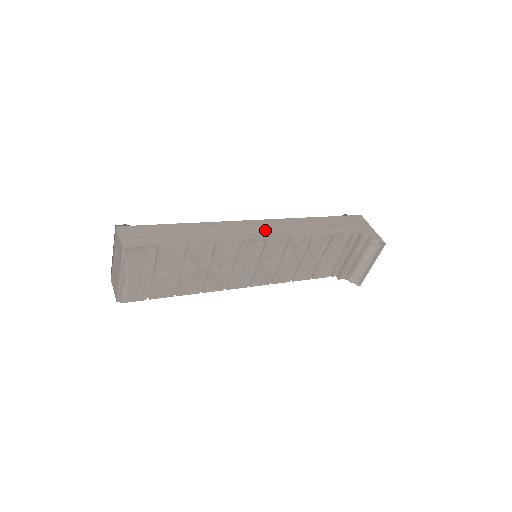
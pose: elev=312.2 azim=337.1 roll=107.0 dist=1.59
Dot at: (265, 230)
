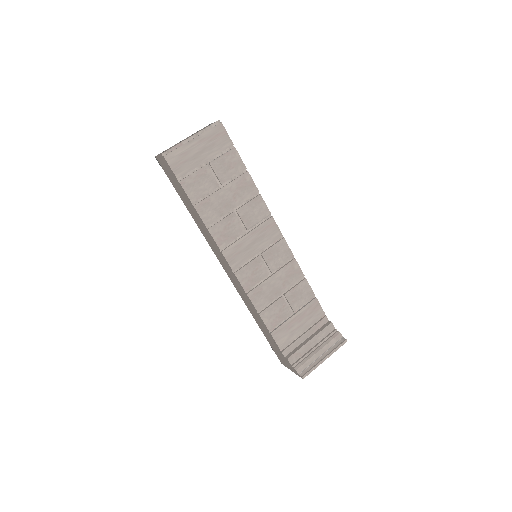
Dot at: occluded
